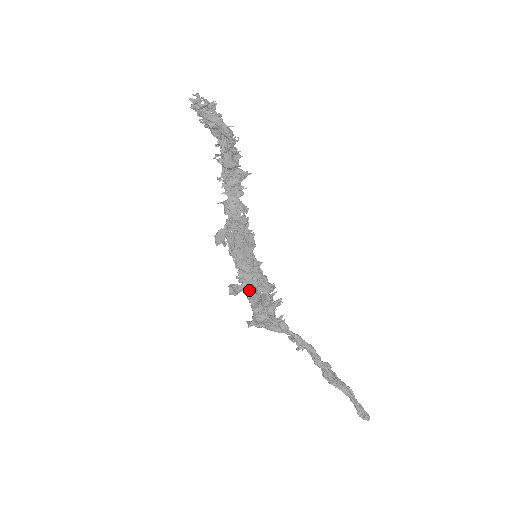
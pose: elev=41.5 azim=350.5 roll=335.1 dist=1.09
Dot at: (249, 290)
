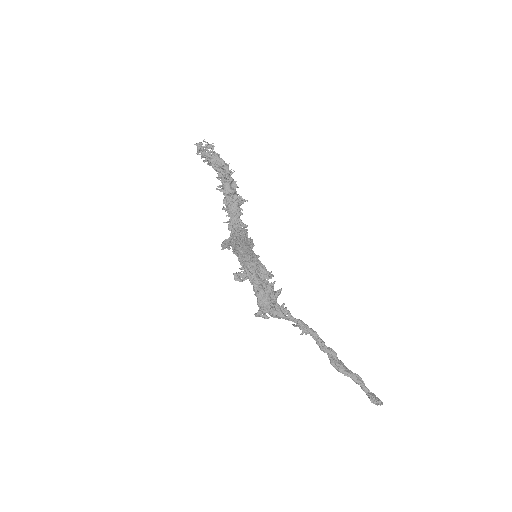
Dot at: (250, 274)
